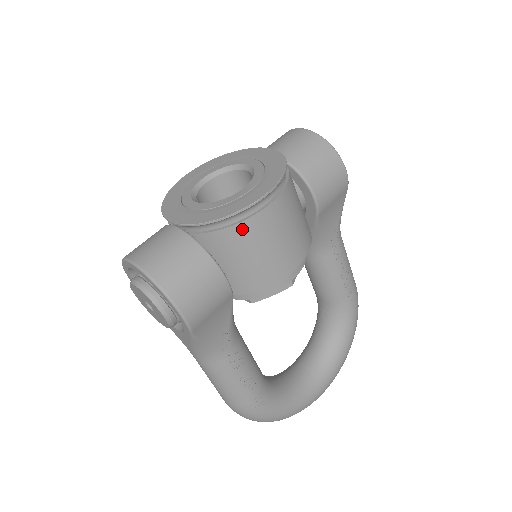
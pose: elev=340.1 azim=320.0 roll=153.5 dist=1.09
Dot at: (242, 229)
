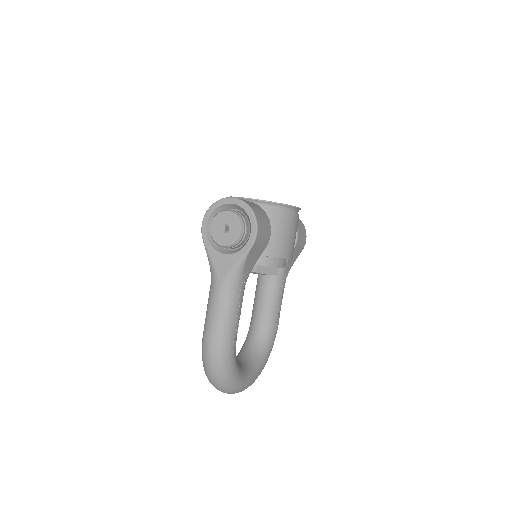
Dot at: (285, 215)
